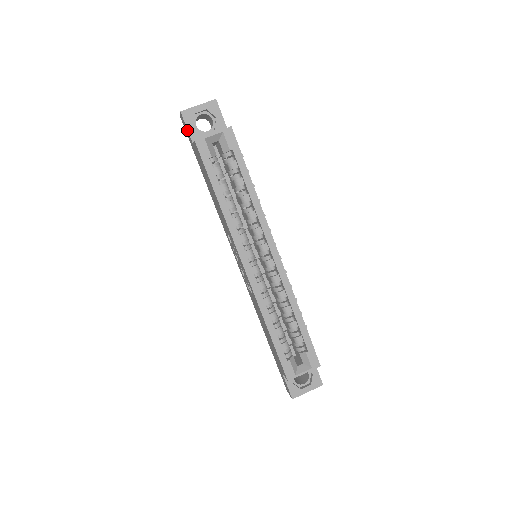
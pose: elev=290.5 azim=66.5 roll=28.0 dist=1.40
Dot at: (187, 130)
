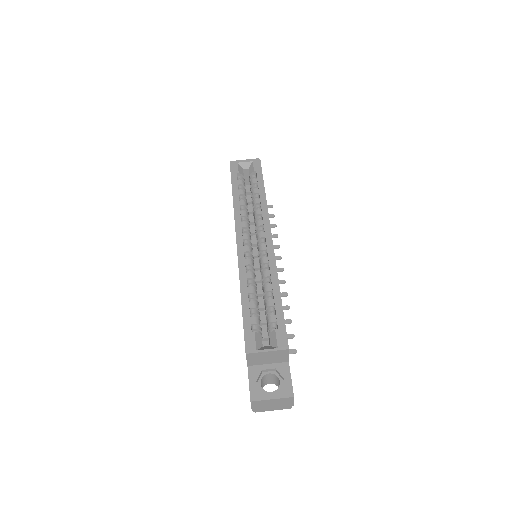
Dot at: occluded
